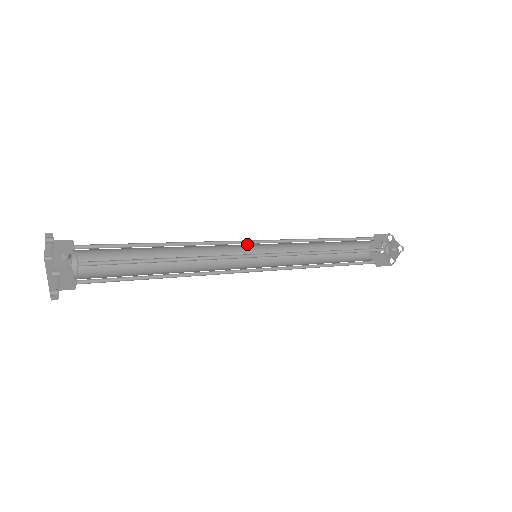
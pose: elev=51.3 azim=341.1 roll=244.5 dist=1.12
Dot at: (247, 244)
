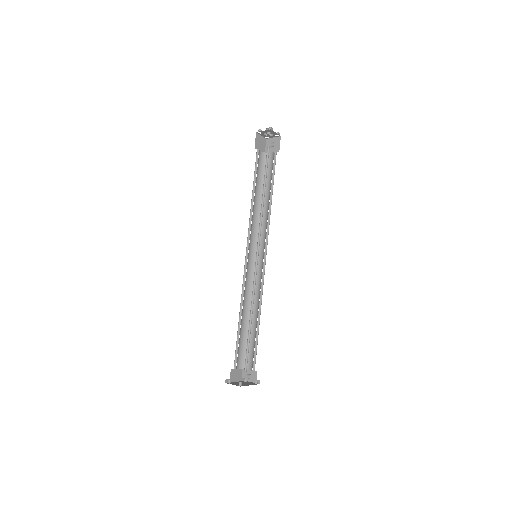
Dot at: (256, 261)
